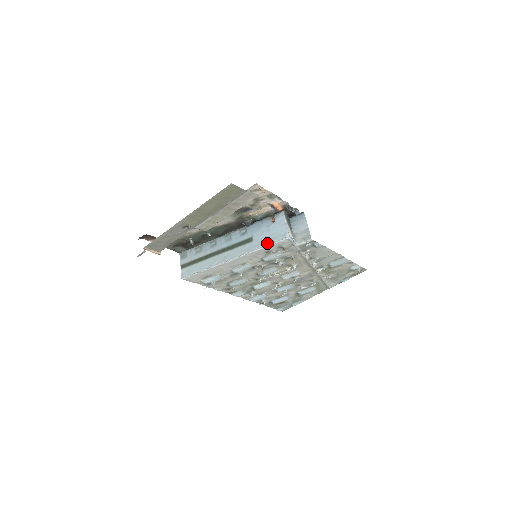
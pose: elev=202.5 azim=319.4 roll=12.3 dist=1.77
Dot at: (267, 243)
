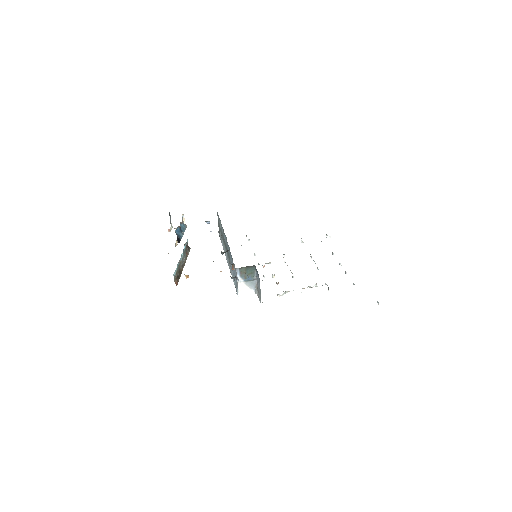
Dot at: (233, 280)
